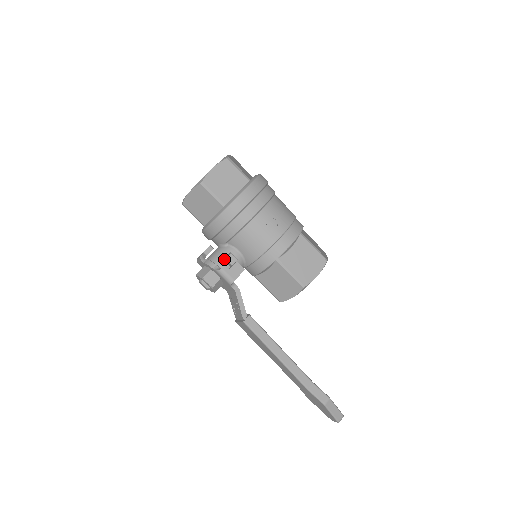
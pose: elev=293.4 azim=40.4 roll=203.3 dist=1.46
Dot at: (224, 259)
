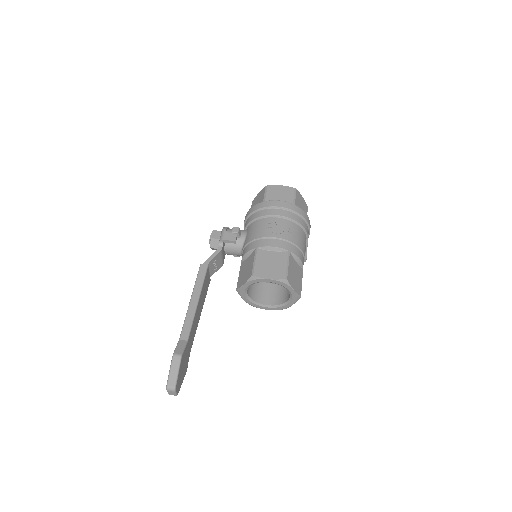
Dot at: occluded
